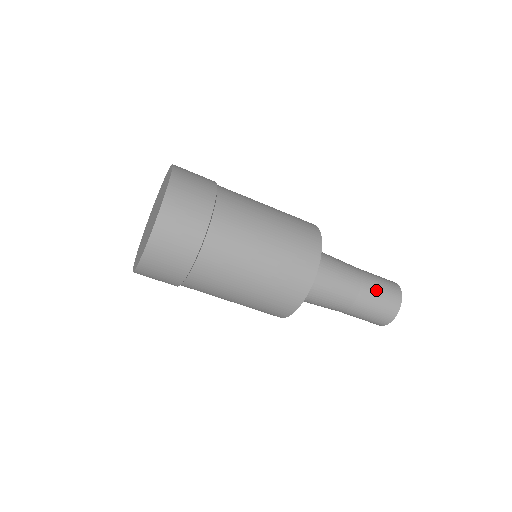
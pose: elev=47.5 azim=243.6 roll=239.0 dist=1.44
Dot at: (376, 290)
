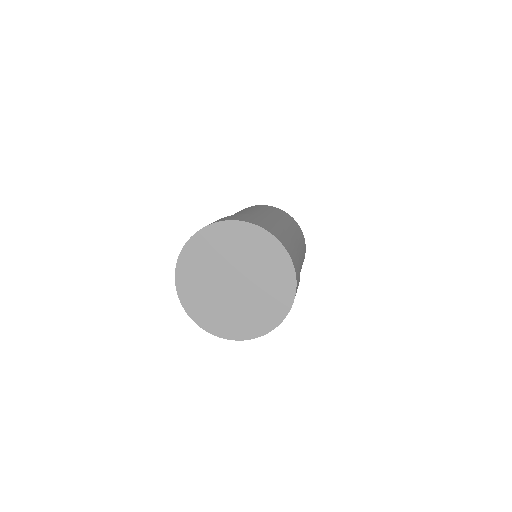
Dot at: occluded
